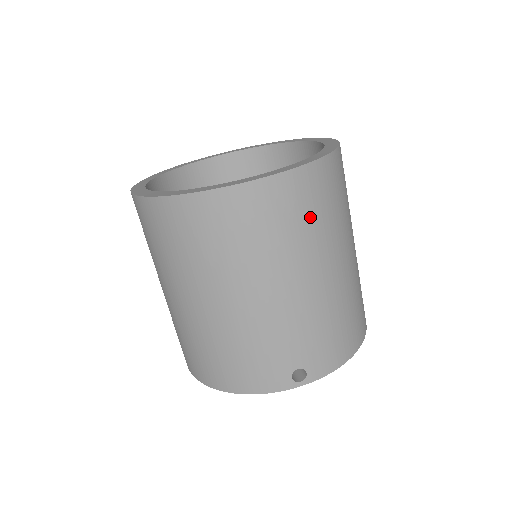
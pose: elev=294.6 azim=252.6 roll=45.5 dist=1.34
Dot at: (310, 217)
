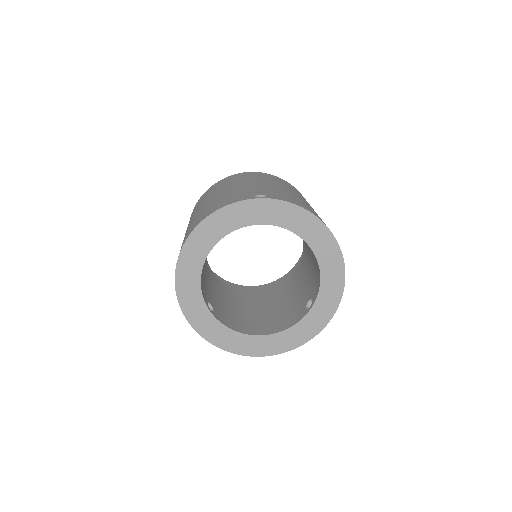
Dot at: (280, 181)
